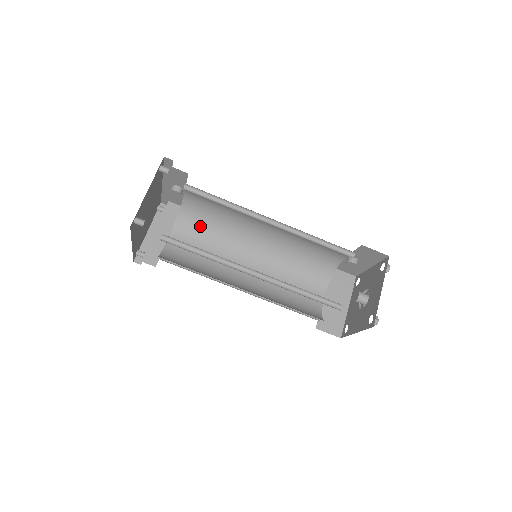
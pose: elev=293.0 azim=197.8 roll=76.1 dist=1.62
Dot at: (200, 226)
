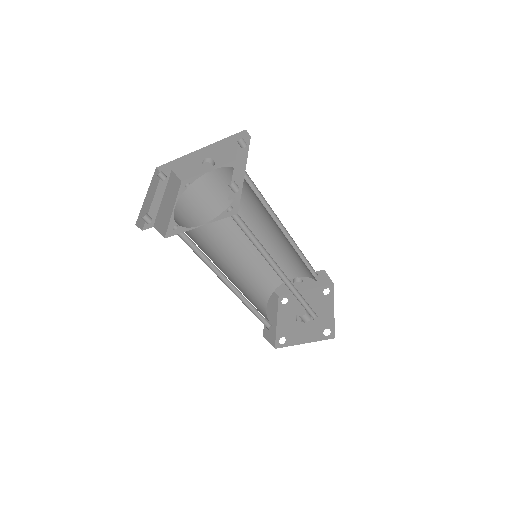
Dot at: (200, 209)
